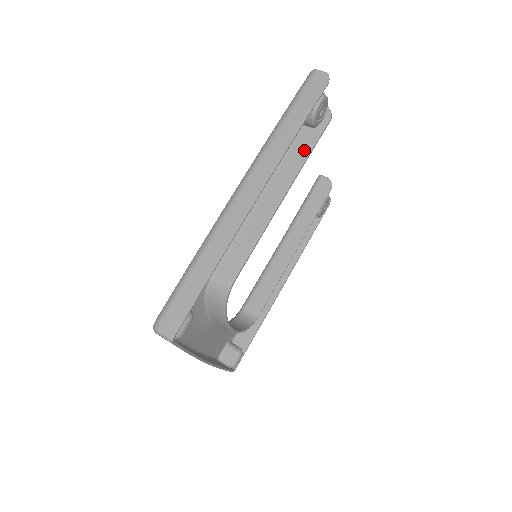
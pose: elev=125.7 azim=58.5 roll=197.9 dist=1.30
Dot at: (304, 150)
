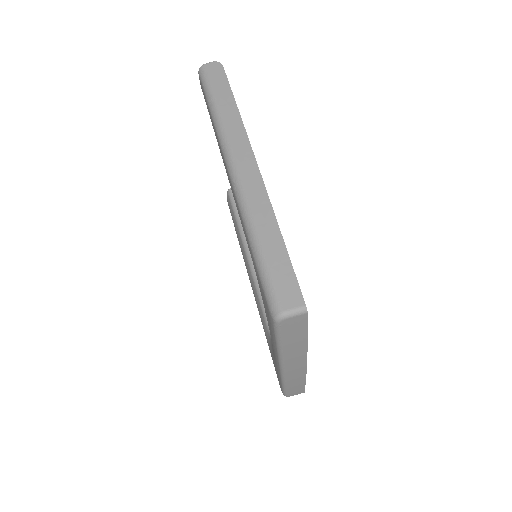
Dot at: occluded
